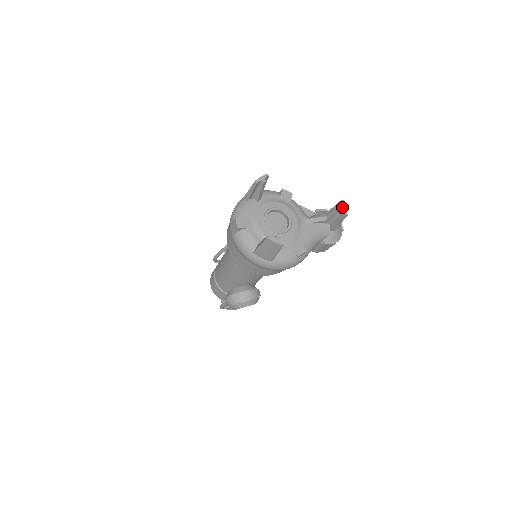
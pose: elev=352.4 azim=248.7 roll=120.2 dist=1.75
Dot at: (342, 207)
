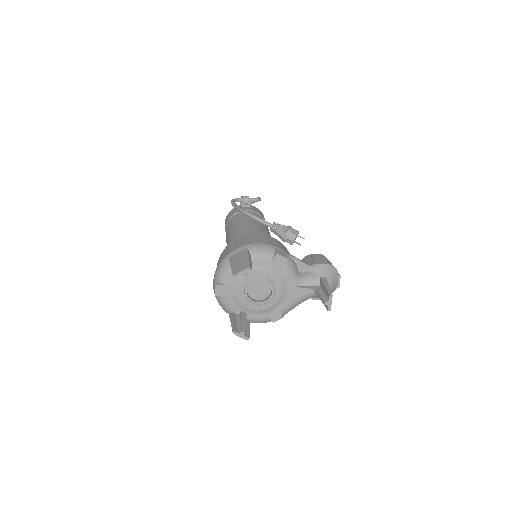
Dot at: (327, 303)
